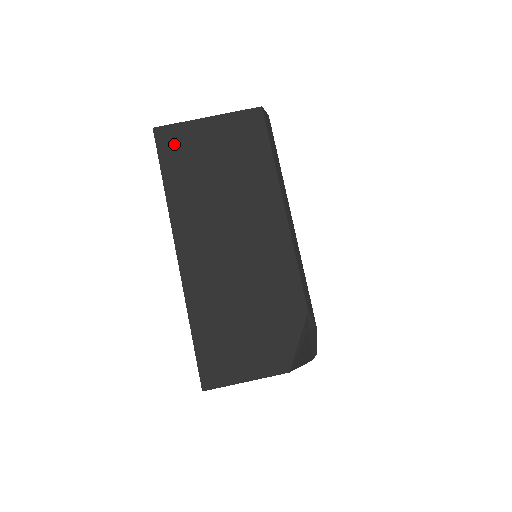
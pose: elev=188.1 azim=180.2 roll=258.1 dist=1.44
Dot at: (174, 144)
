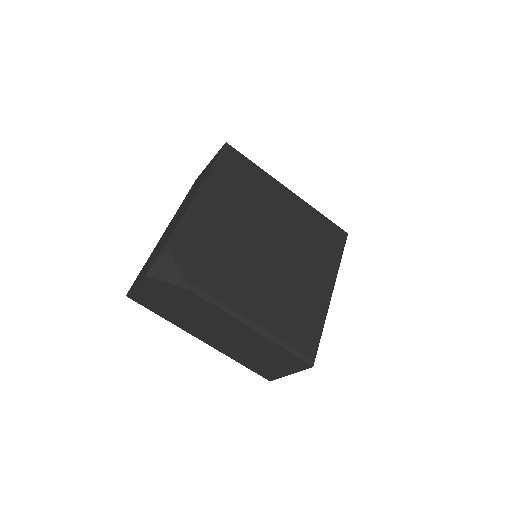
Dot at: occluded
